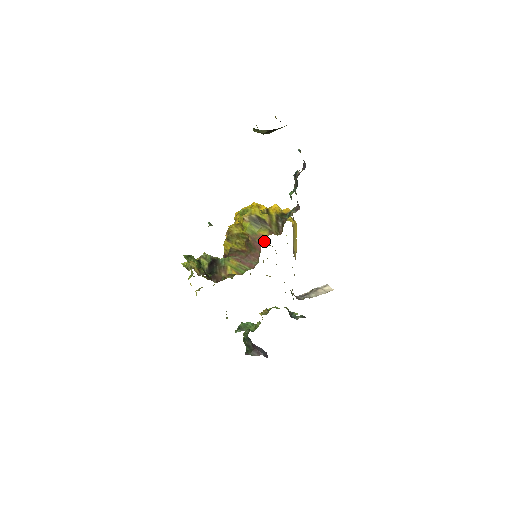
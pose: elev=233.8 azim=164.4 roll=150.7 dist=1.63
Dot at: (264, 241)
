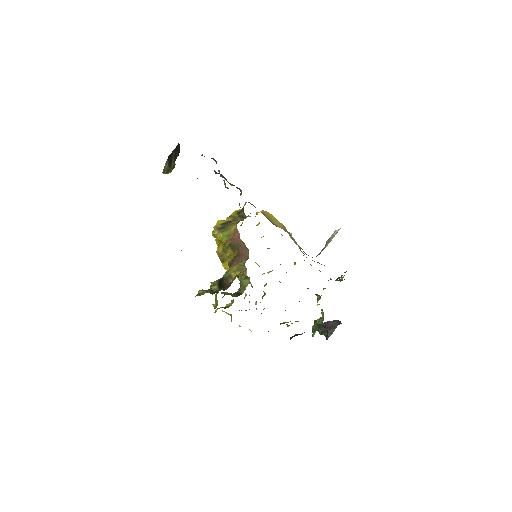
Dot at: (237, 232)
